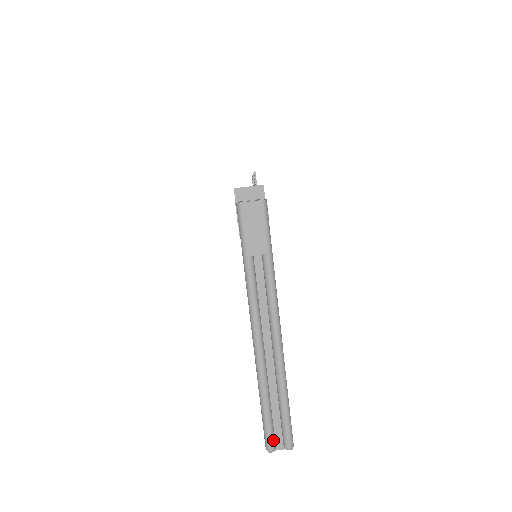
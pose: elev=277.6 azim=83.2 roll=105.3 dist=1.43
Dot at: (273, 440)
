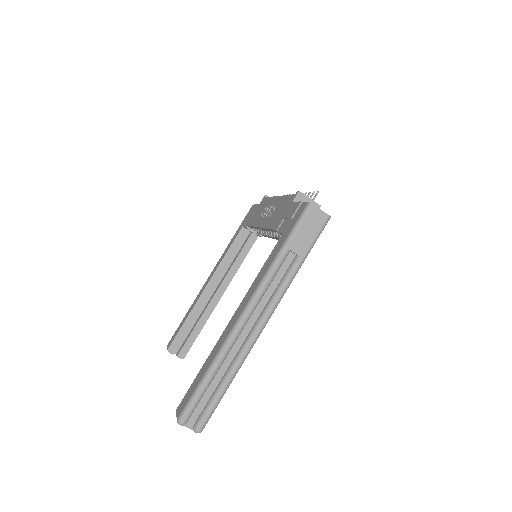
Dot at: (190, 415)
